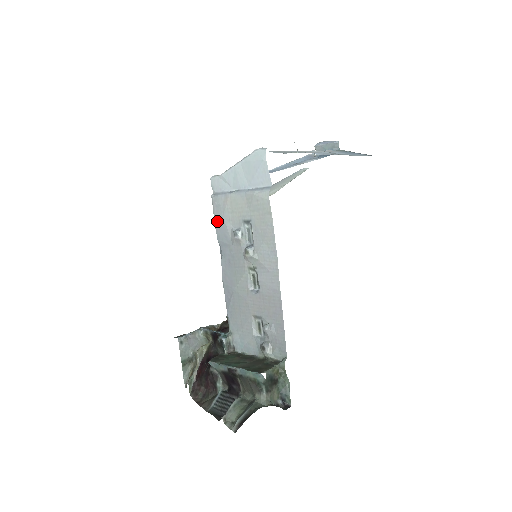
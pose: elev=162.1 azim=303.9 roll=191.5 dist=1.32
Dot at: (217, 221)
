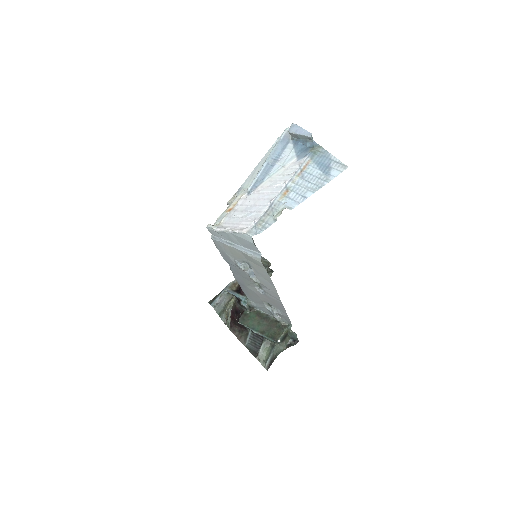
Dot at: (221, 252)
